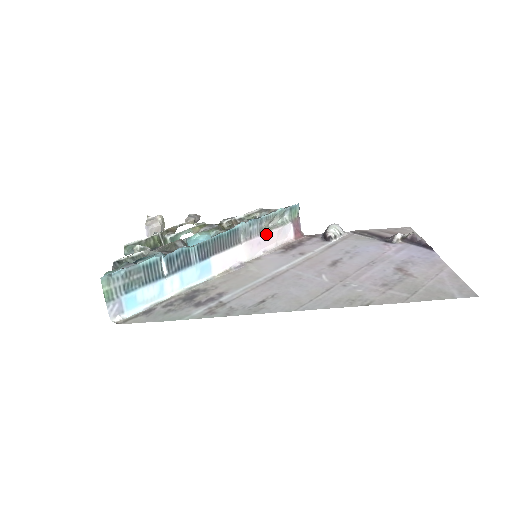
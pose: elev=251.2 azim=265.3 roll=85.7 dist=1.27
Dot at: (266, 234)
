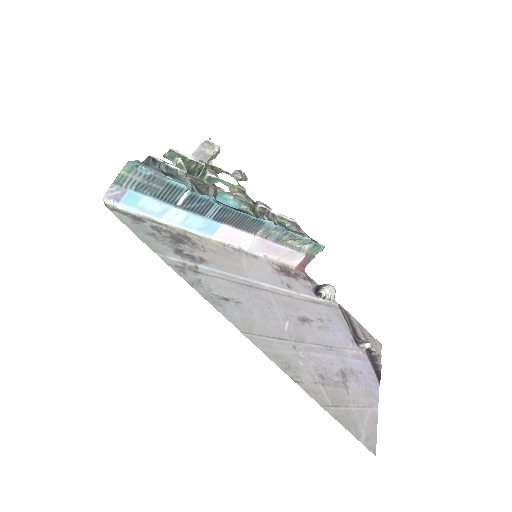
Dot at: (280, 245)
